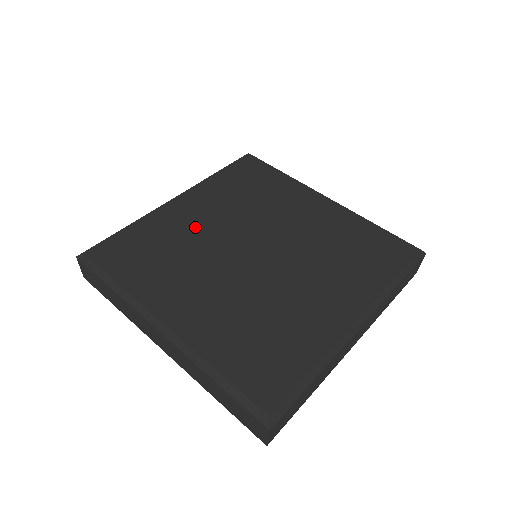
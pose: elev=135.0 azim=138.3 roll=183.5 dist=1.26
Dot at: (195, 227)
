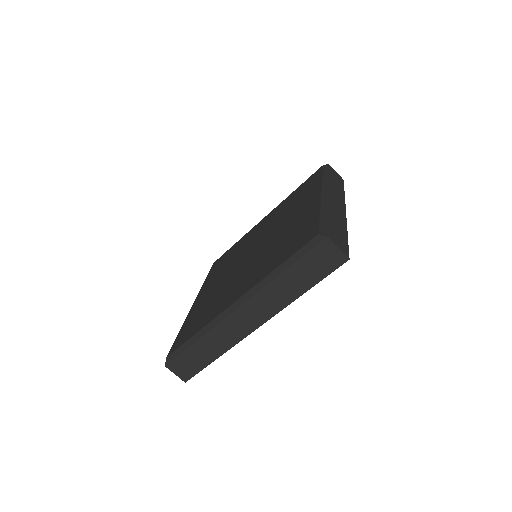
Dot at: (214, 289)
